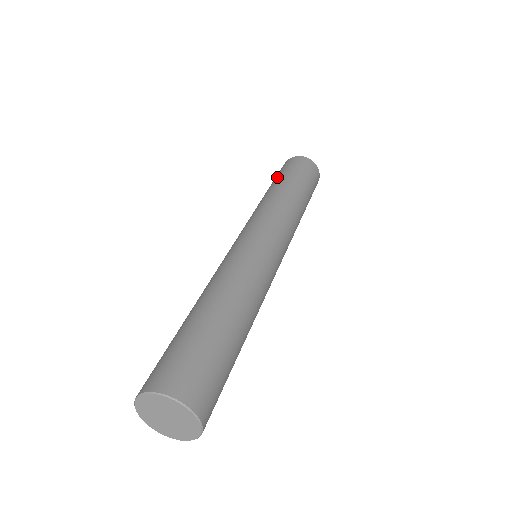
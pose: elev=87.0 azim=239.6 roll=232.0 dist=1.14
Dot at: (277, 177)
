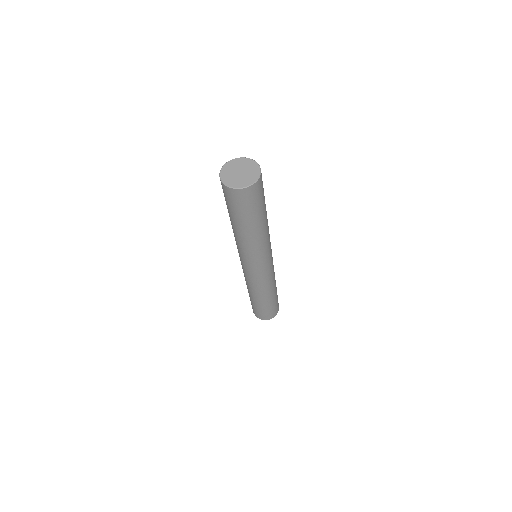
Dot at: occluded
